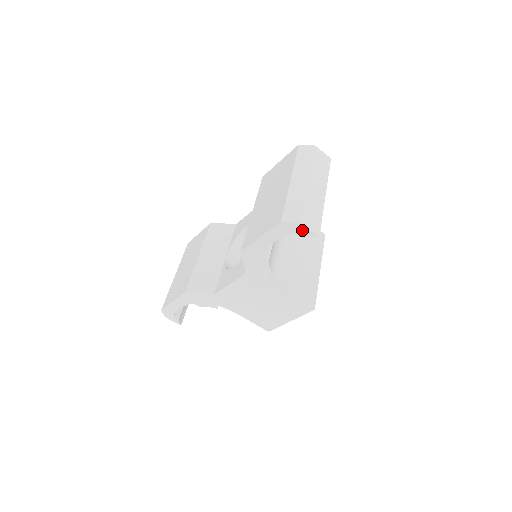
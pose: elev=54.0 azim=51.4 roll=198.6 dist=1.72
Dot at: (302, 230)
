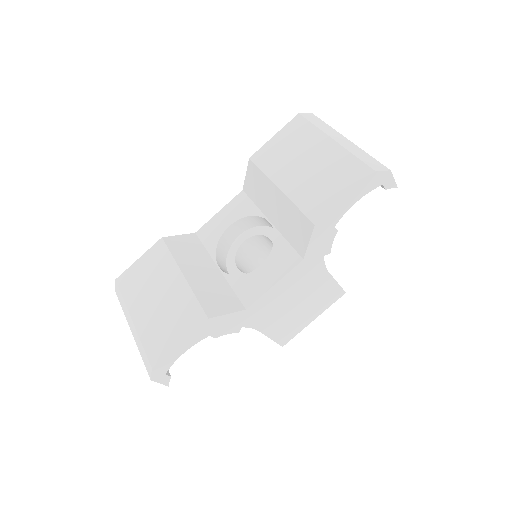
Dot at: (388, 180)
